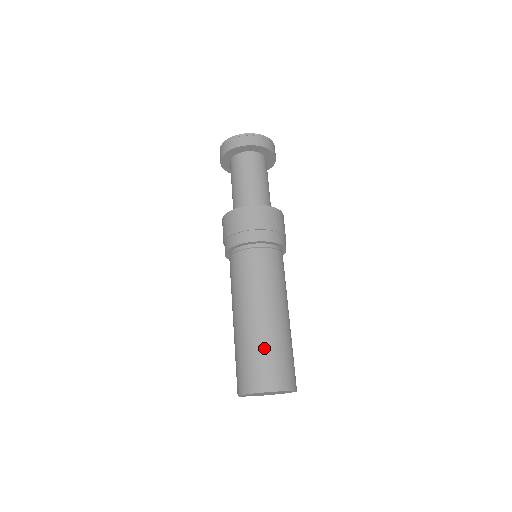
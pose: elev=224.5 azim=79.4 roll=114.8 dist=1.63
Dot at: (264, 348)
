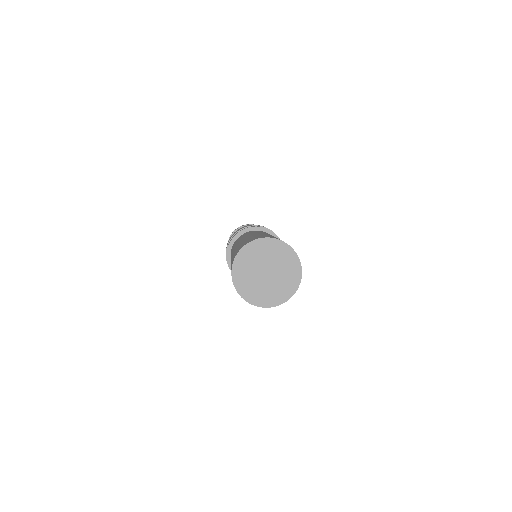
Dot at: (235, 251)
